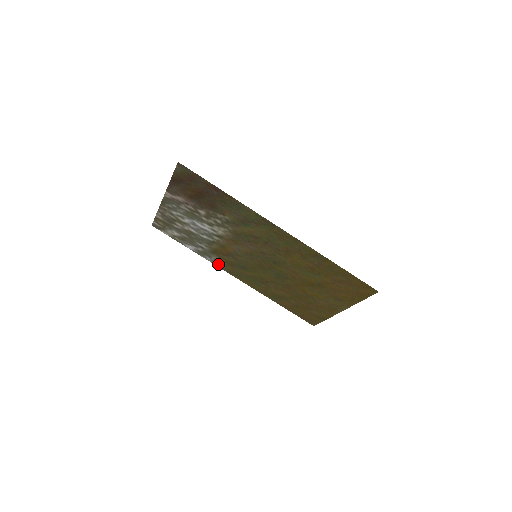
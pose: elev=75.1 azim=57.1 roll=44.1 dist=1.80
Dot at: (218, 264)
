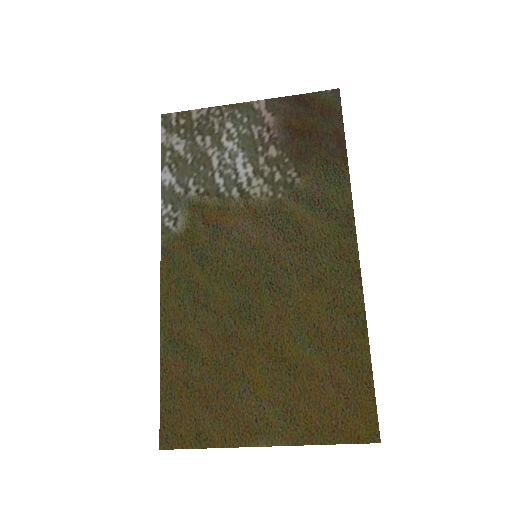
Dot at: (168, 227)
